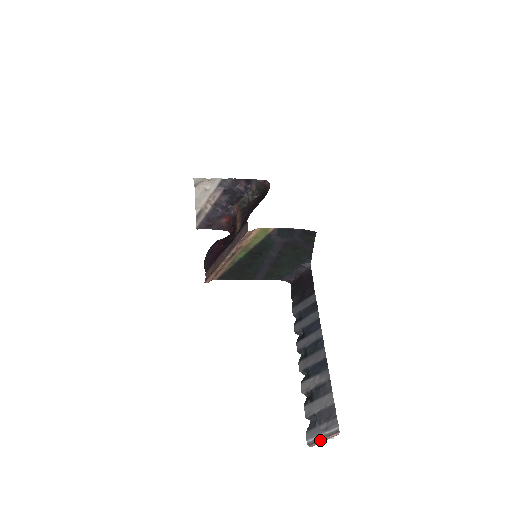
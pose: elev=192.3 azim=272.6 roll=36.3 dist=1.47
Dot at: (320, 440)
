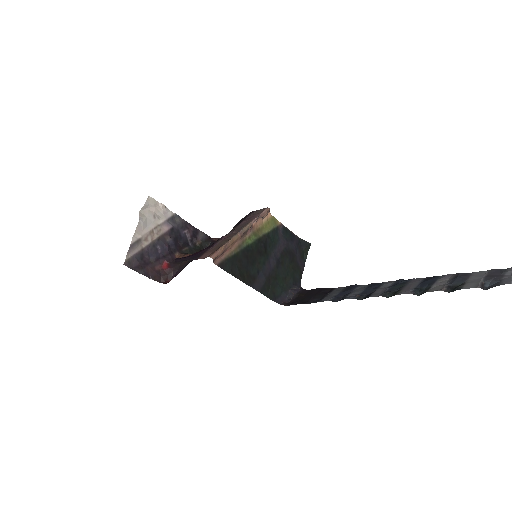
Dot at: out of frame
